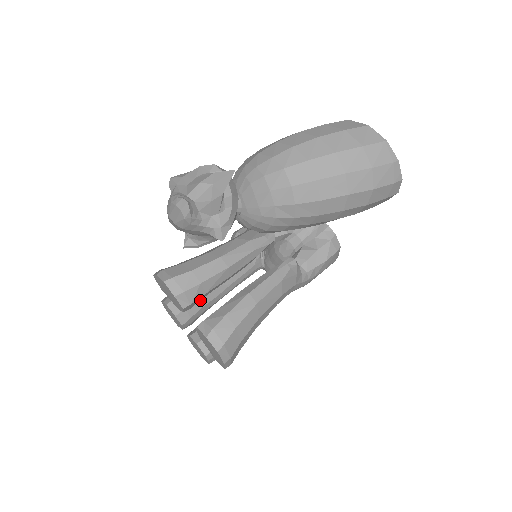
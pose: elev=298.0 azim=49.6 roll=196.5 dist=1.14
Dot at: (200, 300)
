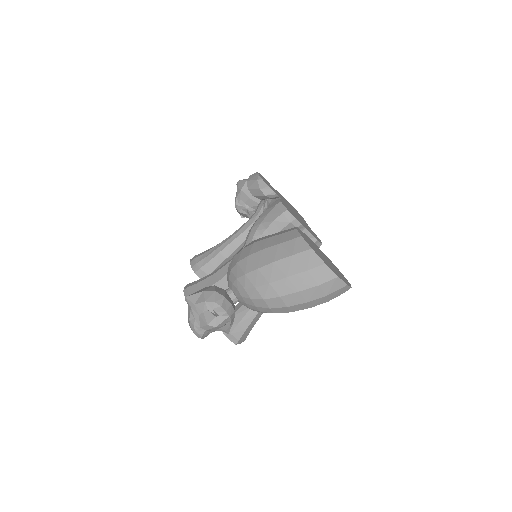
Dot at: occluded
